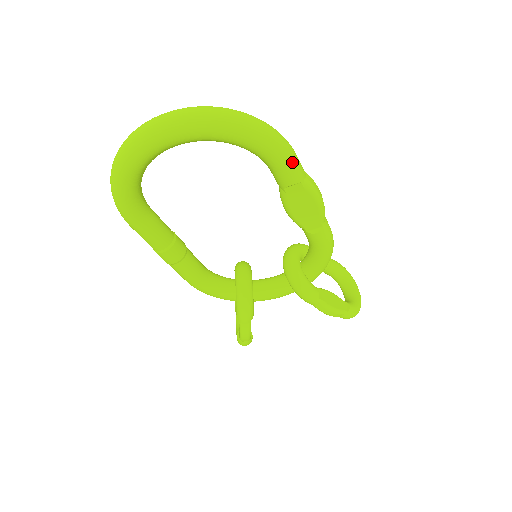
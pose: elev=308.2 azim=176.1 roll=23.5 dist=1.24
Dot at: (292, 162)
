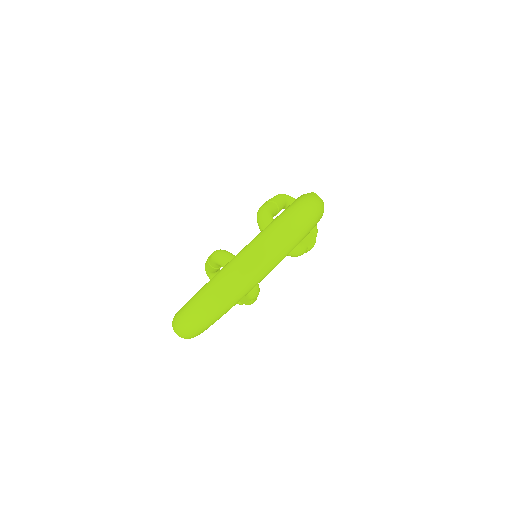
Dot at: occluded
